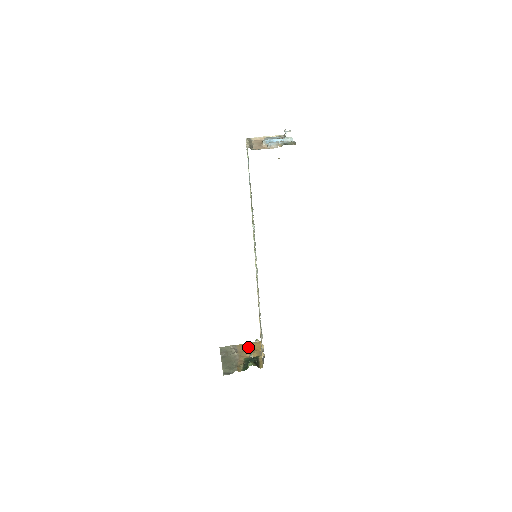
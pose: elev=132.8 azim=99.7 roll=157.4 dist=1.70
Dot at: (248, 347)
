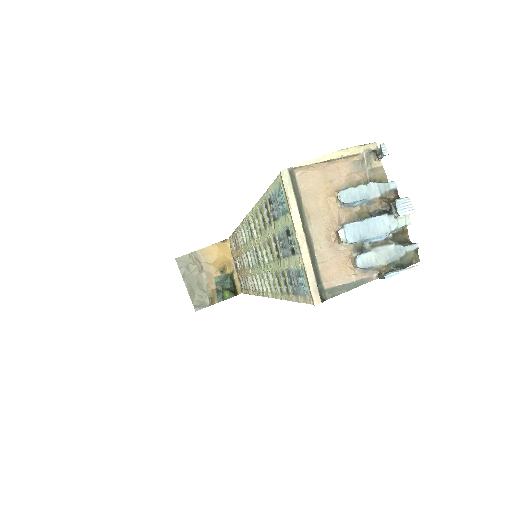
Dot at: (214, 255)
